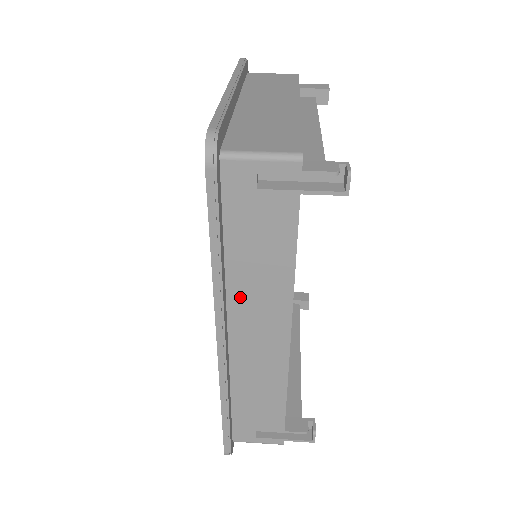
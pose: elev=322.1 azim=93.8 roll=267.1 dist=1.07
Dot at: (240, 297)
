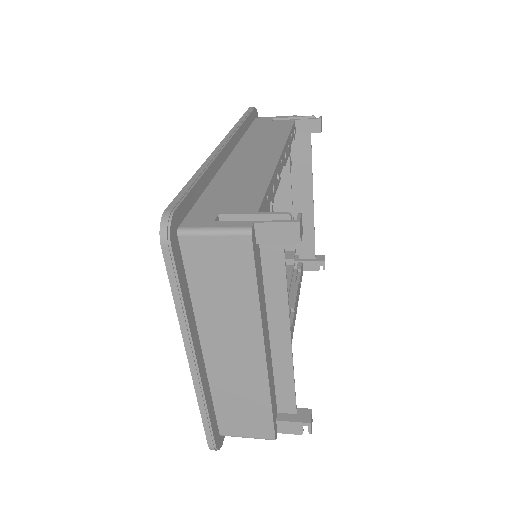
Dot at: (247, 144)
